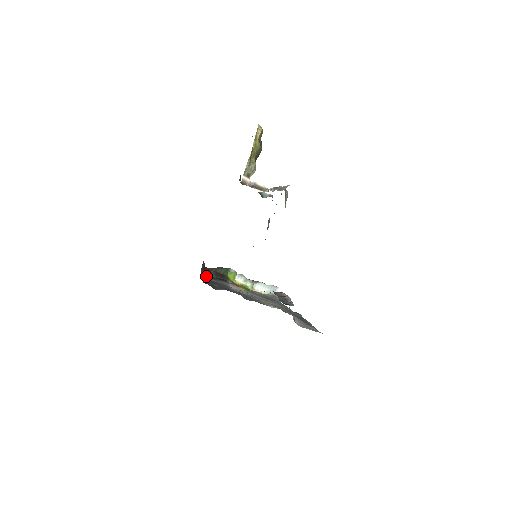
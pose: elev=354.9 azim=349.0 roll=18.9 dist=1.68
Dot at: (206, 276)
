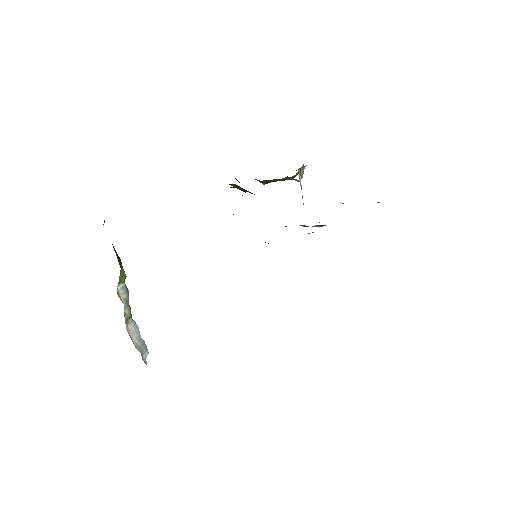
Dot at: occluded
